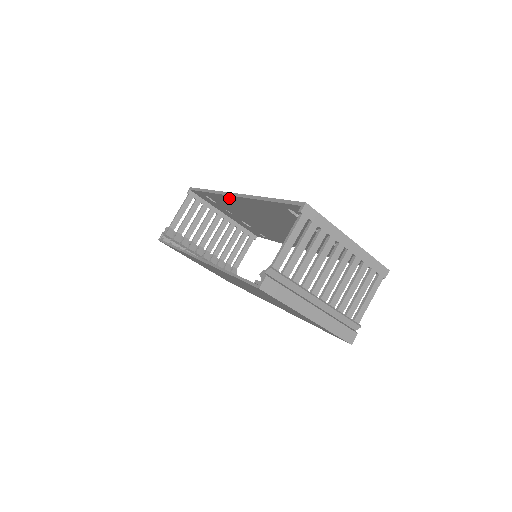
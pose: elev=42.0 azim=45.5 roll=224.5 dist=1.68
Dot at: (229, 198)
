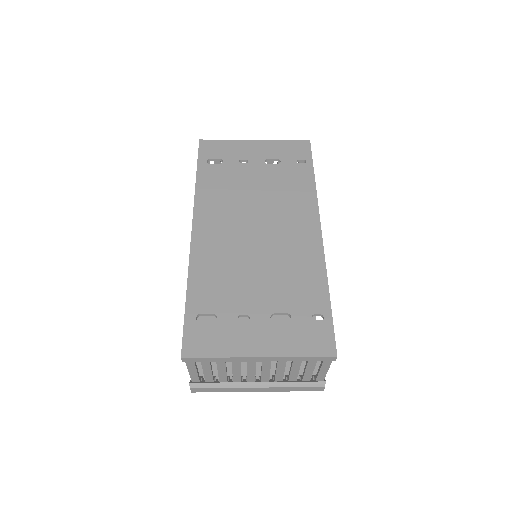
Dot at: (201, 215)
